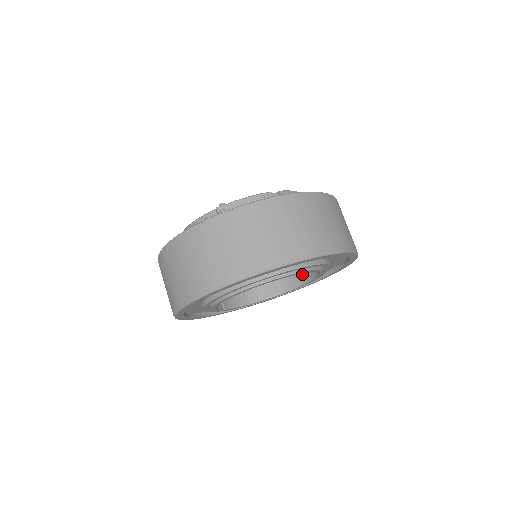
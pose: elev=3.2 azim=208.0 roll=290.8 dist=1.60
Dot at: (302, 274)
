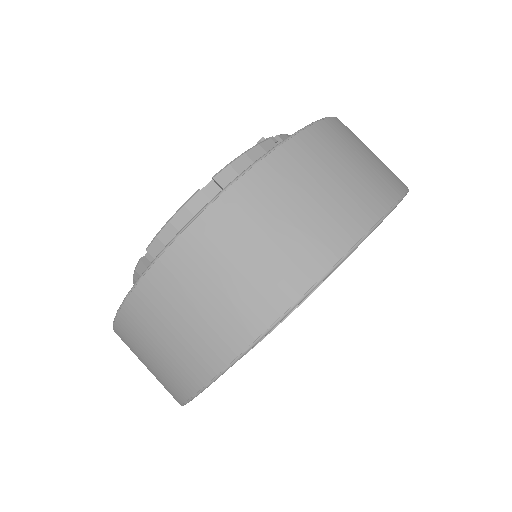
Dot at: occluded
